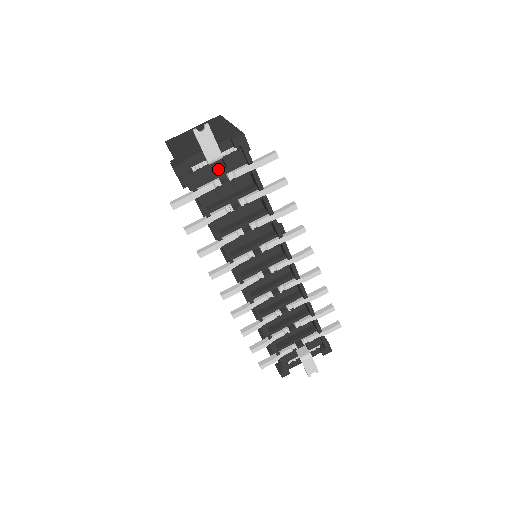
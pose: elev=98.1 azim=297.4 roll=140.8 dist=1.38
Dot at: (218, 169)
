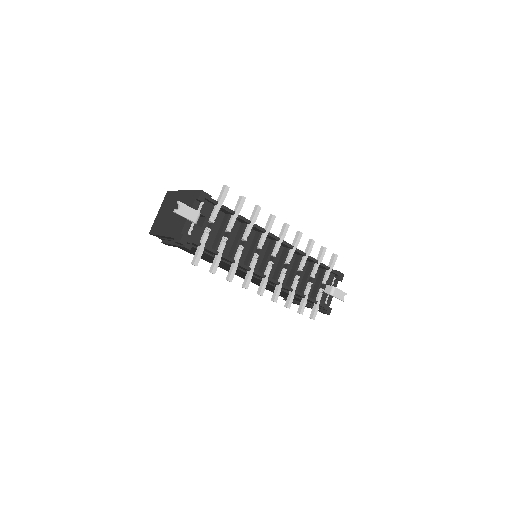
Dot at: (201, 222)
